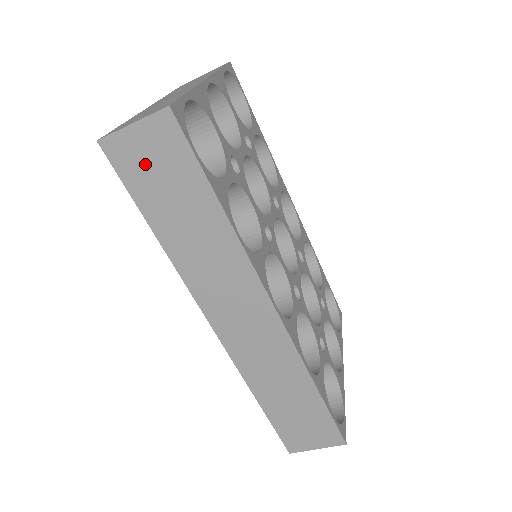
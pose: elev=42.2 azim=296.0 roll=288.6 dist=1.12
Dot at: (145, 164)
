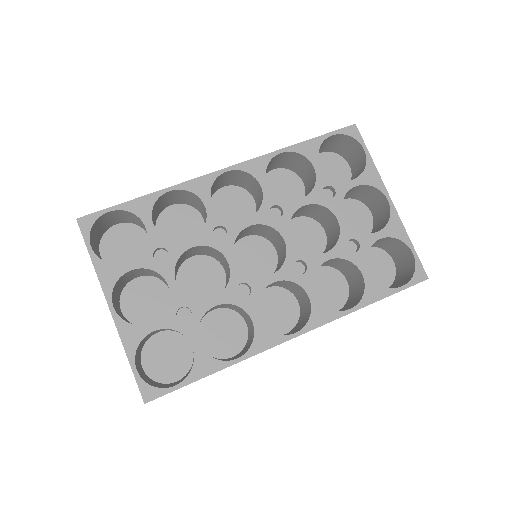
Dot at: occluded
